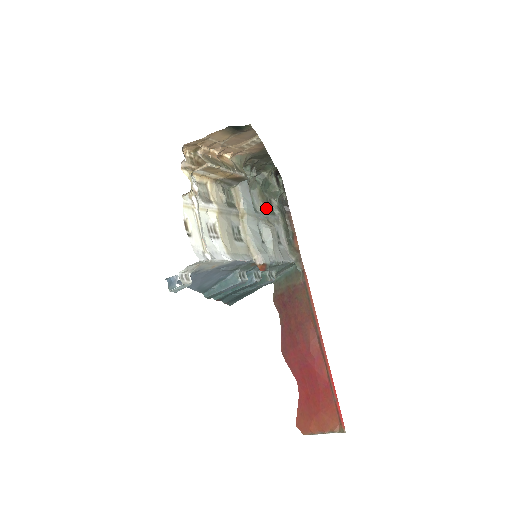
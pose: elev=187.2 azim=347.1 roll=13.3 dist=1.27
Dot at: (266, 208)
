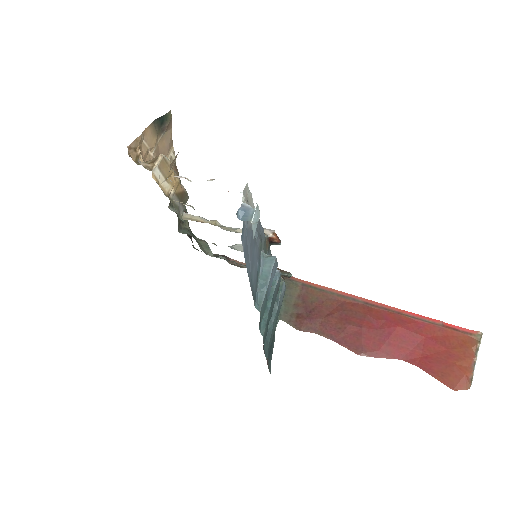
Dot at: (215, 244)
